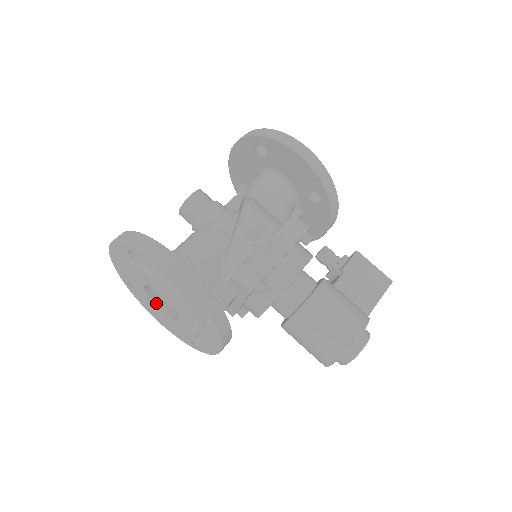
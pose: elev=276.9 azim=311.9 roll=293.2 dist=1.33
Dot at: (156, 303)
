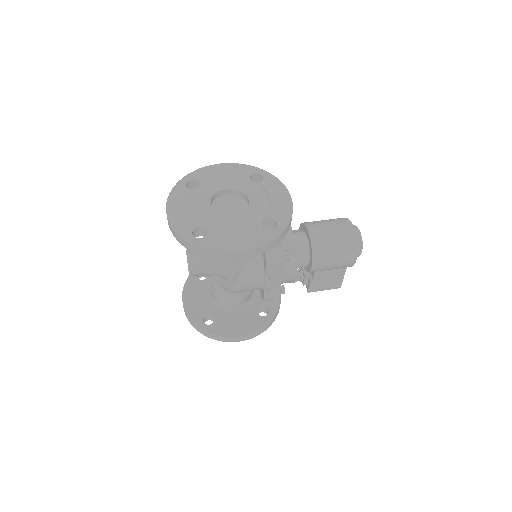
Dot at: (226, 217)
